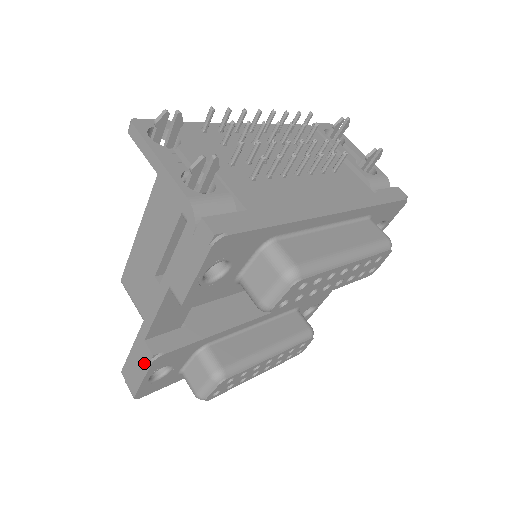
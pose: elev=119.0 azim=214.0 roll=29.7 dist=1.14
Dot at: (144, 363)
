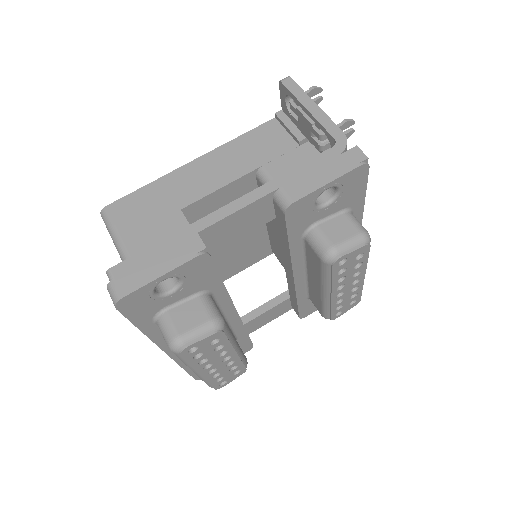
Dot at: (180, 256)
